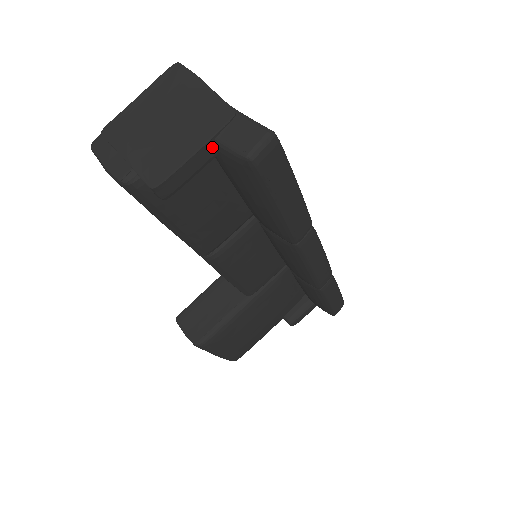
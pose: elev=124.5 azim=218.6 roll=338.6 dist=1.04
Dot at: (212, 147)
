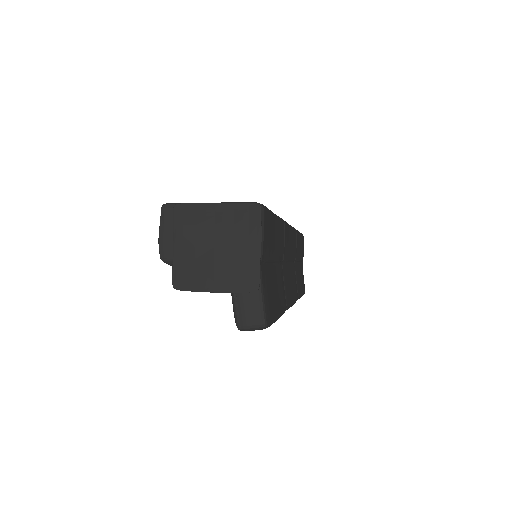
Dot at: (229, 292)
